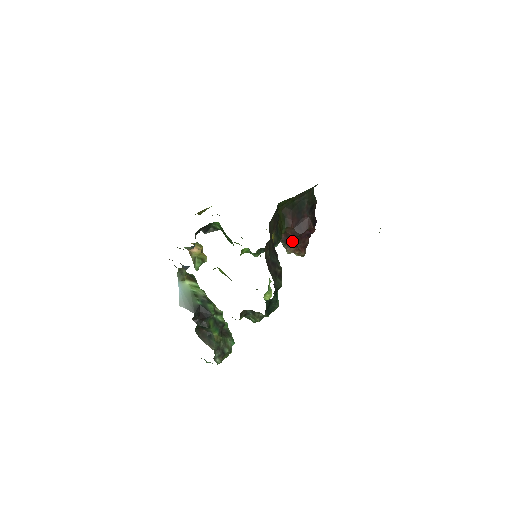
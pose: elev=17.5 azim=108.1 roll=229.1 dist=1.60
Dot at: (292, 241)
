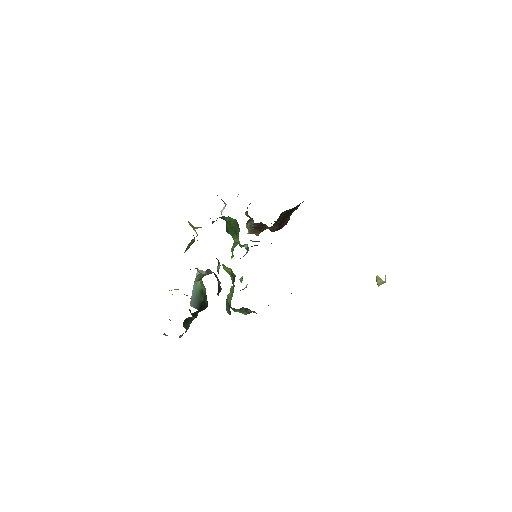
Dot at: (262, 228)
